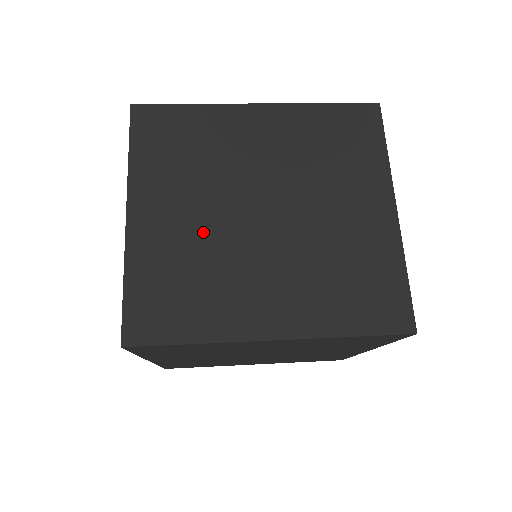
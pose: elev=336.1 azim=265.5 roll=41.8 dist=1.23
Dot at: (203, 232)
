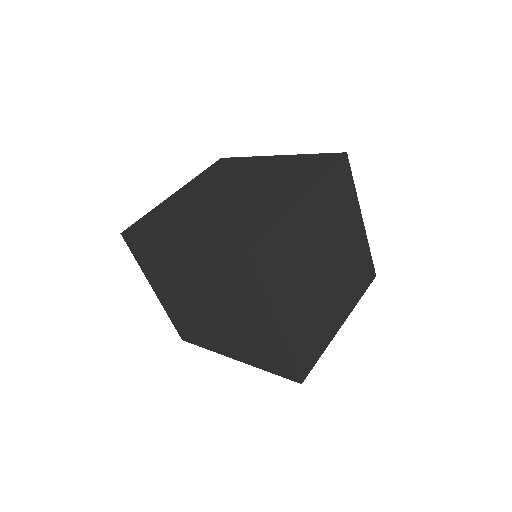
Dot at: (308, 301)
